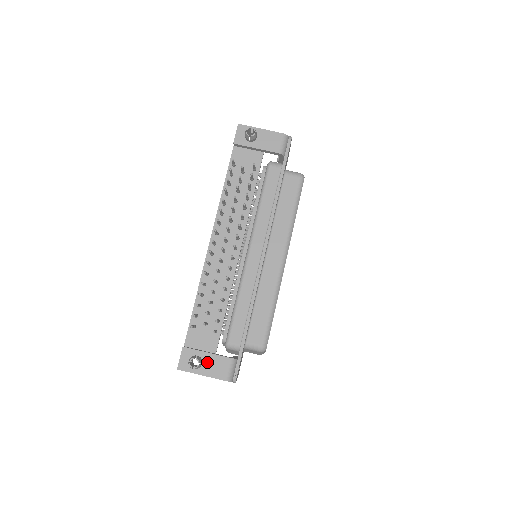
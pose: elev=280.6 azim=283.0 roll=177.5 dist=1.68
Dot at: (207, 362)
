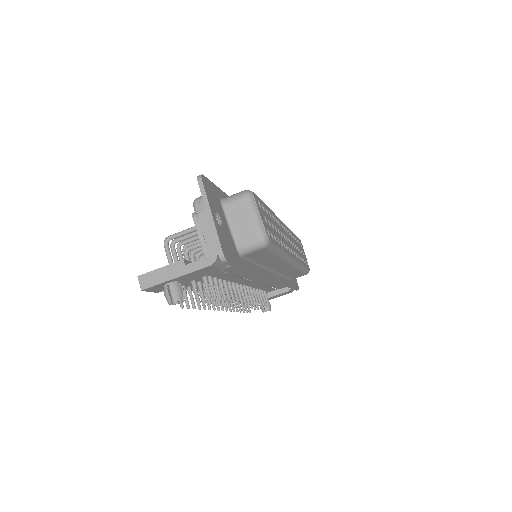
Dot at: occluded
